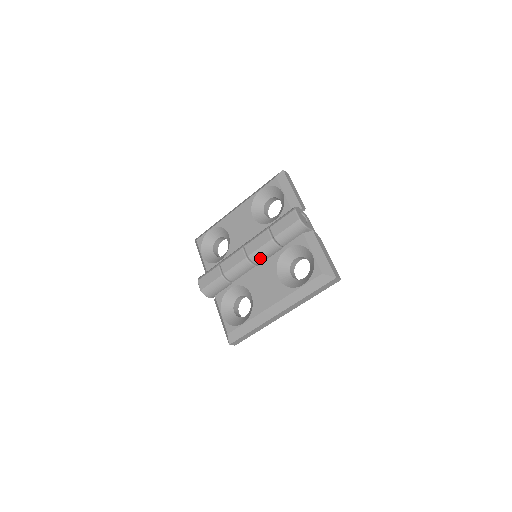
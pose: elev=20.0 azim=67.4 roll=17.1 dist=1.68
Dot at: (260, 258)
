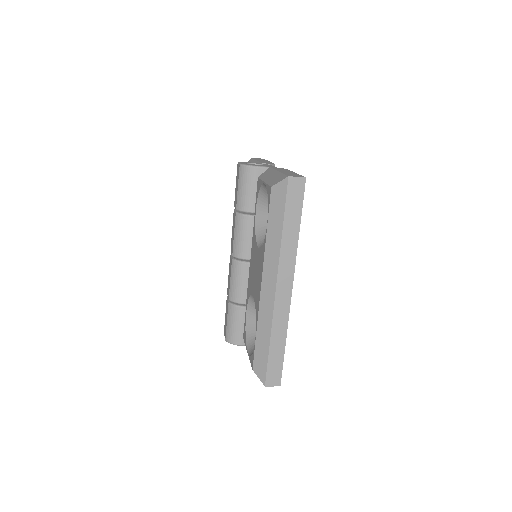
Dot at: (243, 247)
